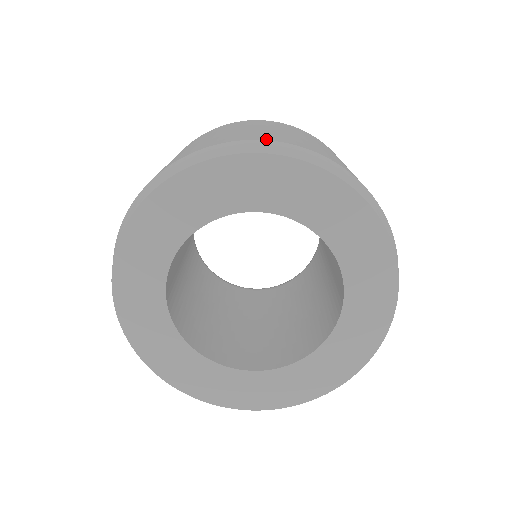
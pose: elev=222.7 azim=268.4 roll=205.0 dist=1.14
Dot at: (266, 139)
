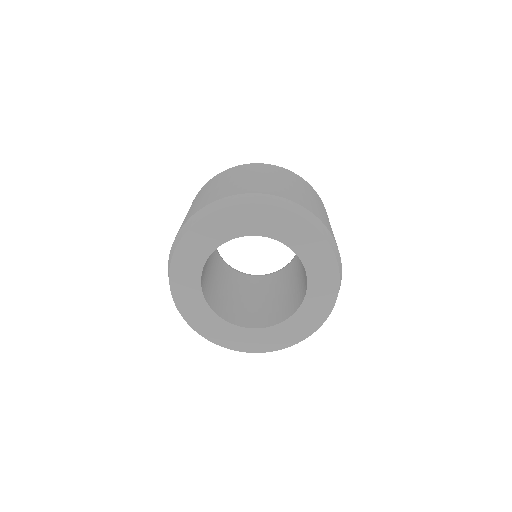
Dot at: (272, 194)
